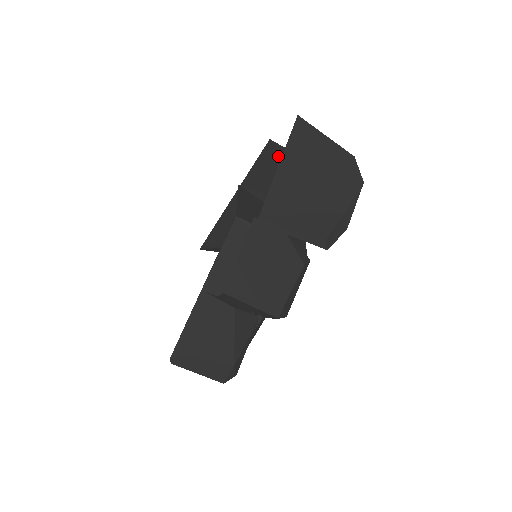
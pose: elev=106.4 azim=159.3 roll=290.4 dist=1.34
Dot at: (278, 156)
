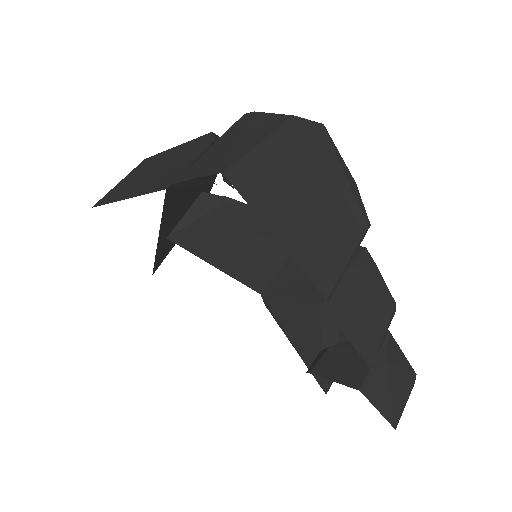
Dot at: (182, 182)
